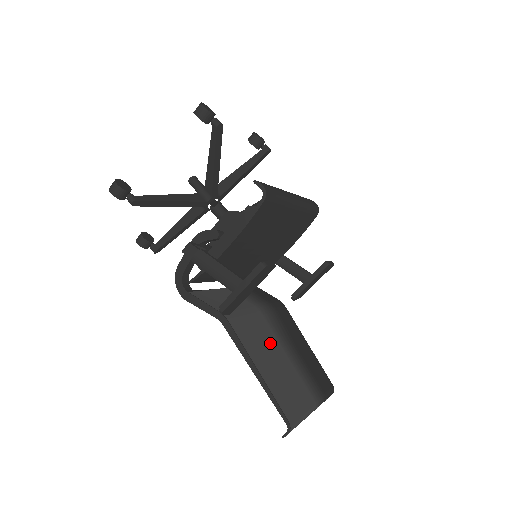
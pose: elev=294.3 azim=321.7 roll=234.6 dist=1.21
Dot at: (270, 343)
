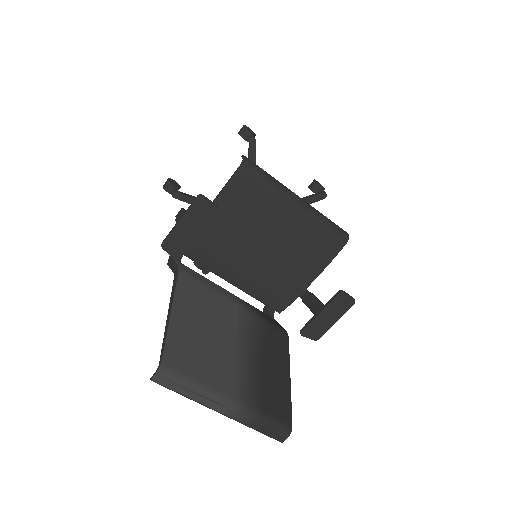
Dot at: (220, 323)
